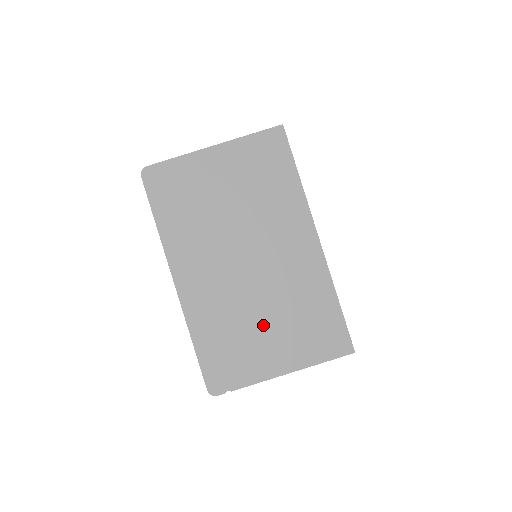
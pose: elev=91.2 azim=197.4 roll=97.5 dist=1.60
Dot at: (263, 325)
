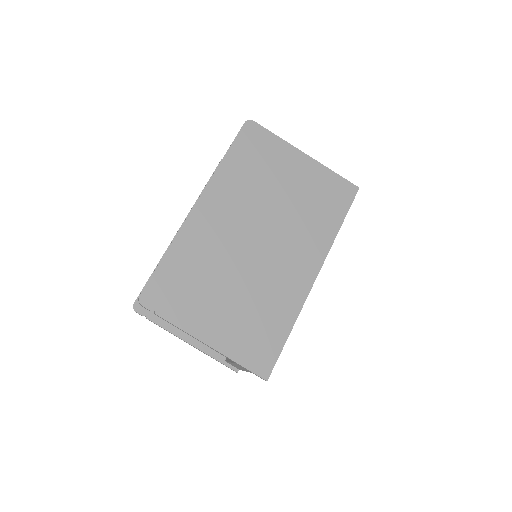
Dot at: (225, 293)
